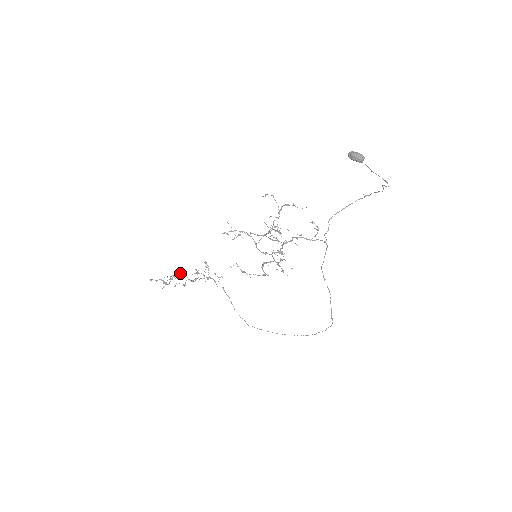
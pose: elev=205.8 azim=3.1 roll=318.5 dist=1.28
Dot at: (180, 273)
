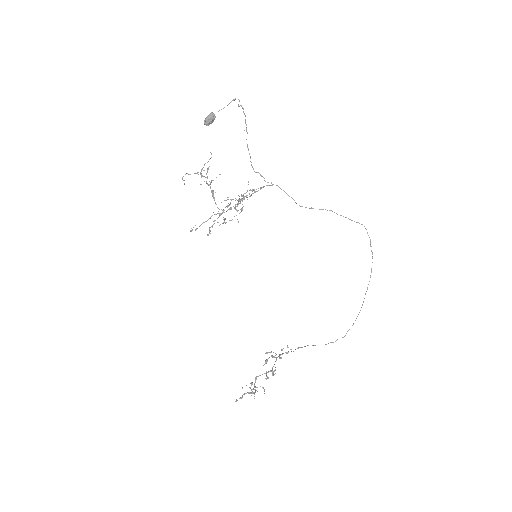
Dot at: (256, 378)
